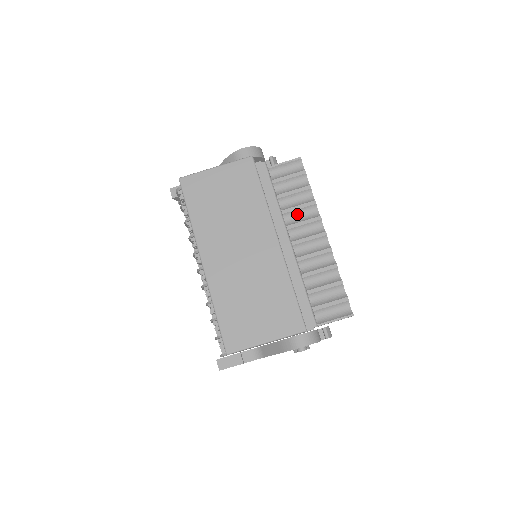
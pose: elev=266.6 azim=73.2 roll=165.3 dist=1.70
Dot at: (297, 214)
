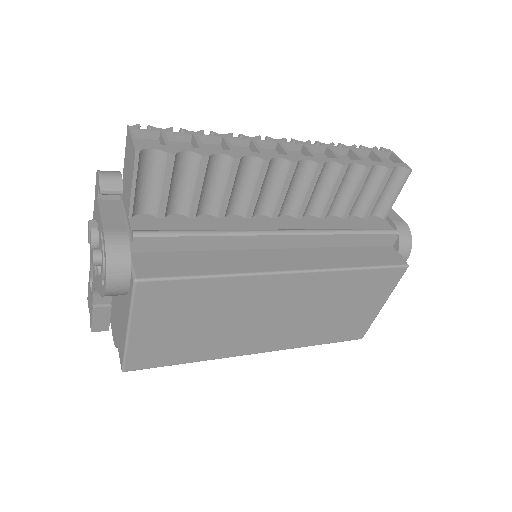
Dot at: (236, 191)
